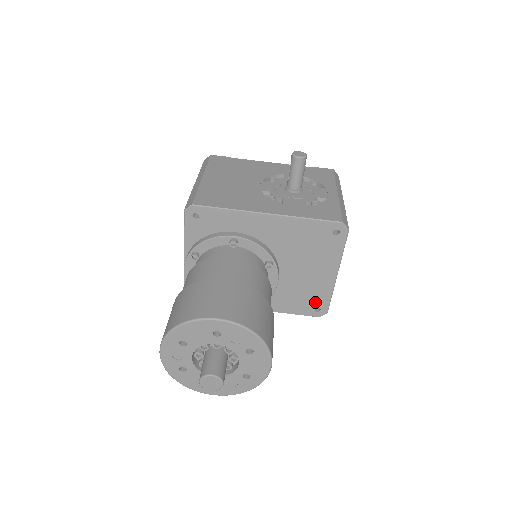
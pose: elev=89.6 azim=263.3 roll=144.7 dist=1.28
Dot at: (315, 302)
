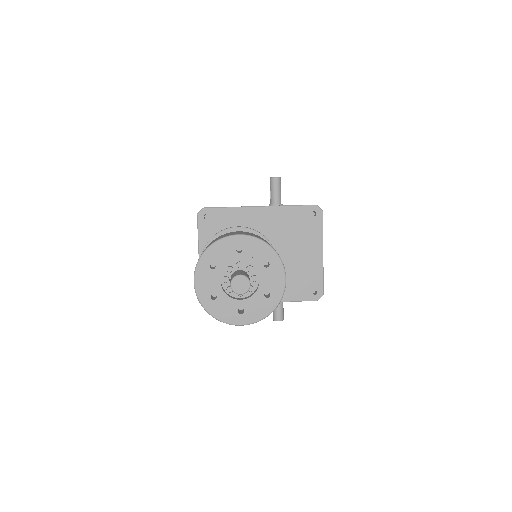
Dot at: (311, 285)
